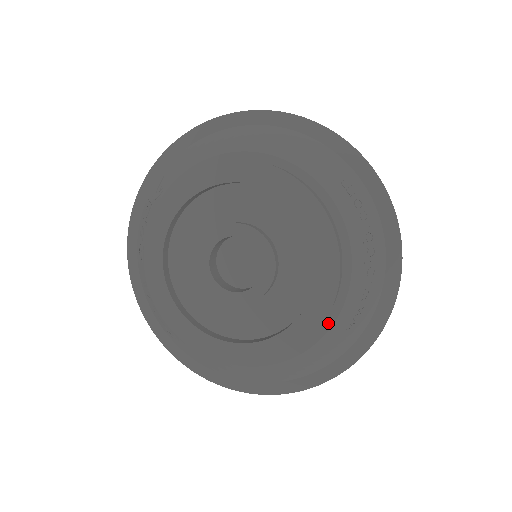
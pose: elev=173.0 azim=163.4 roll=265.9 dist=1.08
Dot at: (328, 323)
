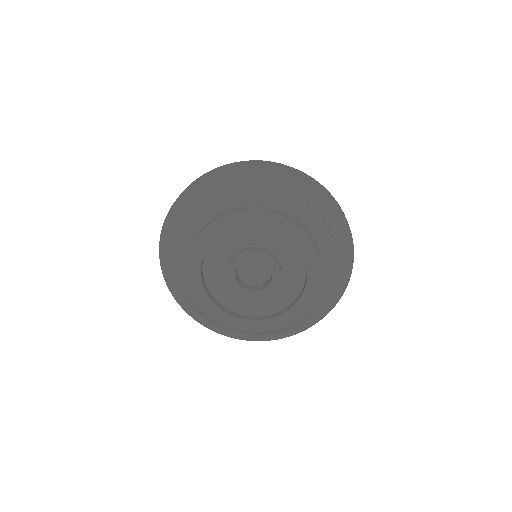
Dot at: (321, 251)
